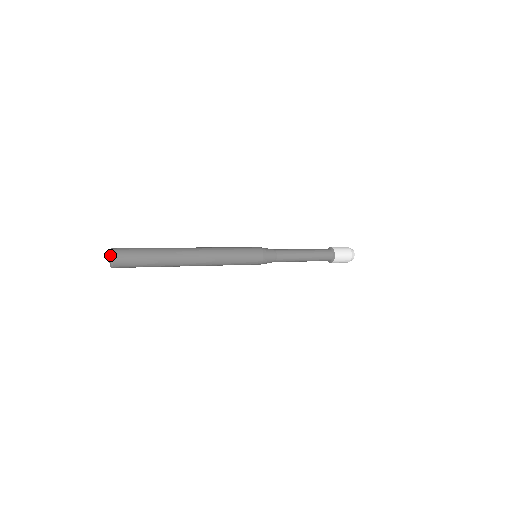
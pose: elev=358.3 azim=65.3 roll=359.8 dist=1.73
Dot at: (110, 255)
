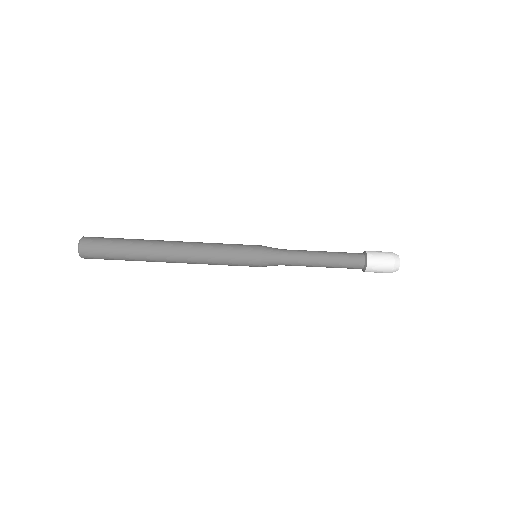
Dot at: occluded
